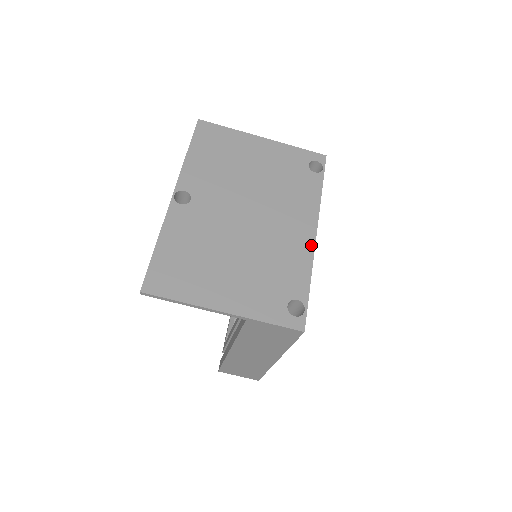
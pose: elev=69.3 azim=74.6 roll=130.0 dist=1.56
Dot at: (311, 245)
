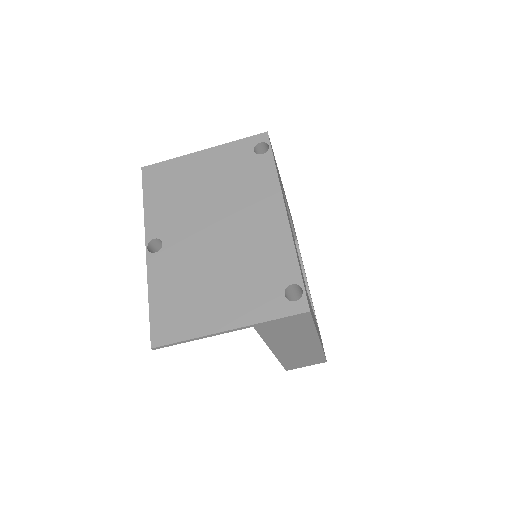
Dot at: (285, 225)
